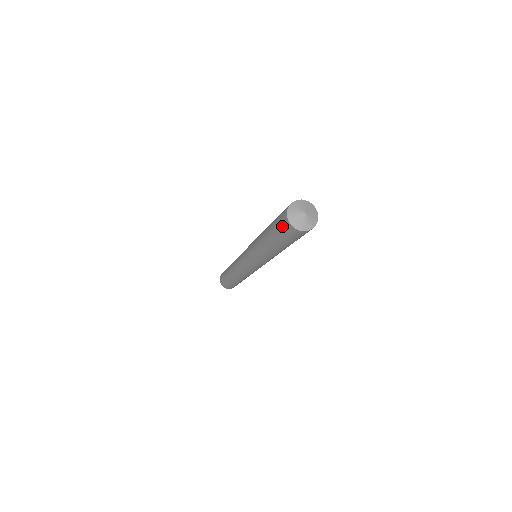
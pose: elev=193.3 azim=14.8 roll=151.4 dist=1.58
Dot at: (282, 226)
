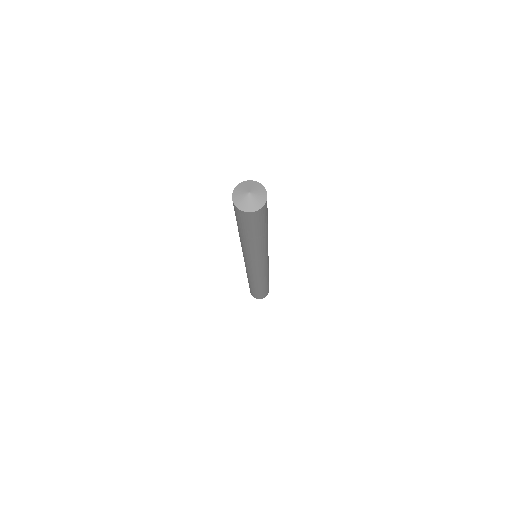
Dot at: occluded
